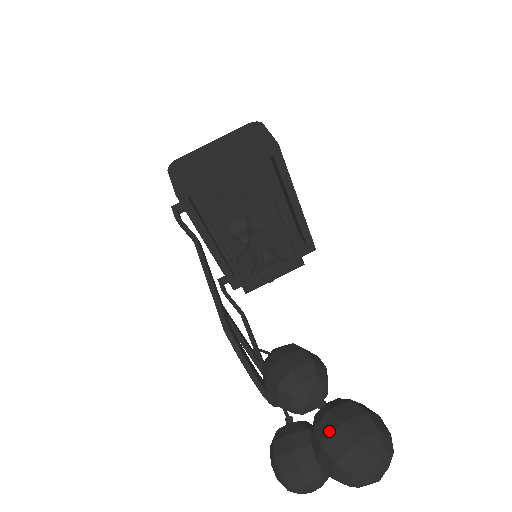
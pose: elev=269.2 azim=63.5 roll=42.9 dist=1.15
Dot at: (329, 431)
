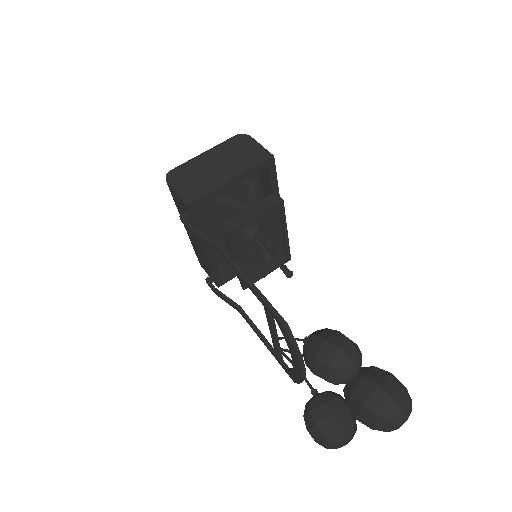
Dot at: (368, 393)
